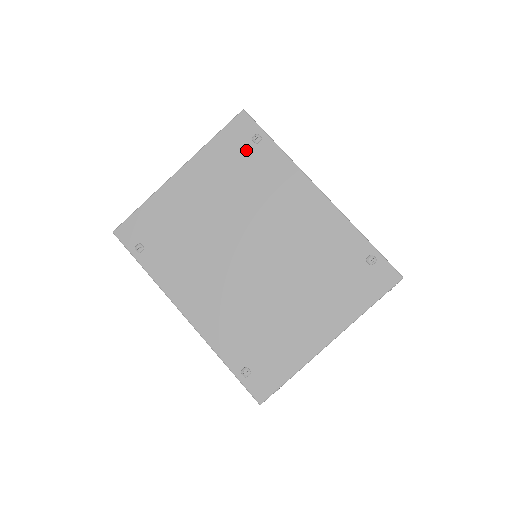
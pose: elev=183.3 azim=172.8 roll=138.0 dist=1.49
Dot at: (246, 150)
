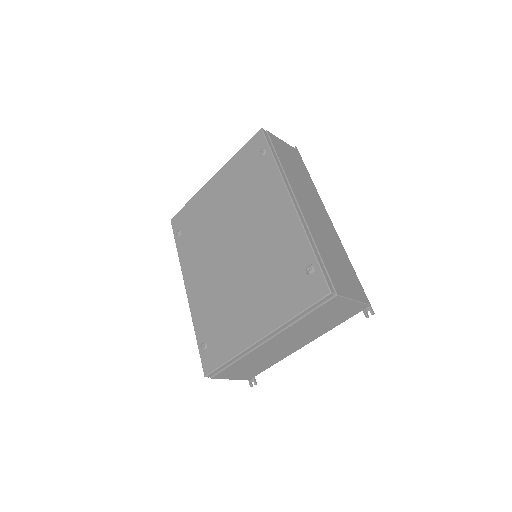
Dot at: (254, 162)
